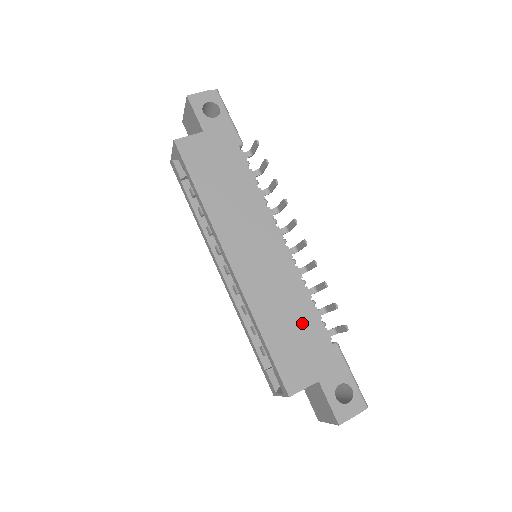
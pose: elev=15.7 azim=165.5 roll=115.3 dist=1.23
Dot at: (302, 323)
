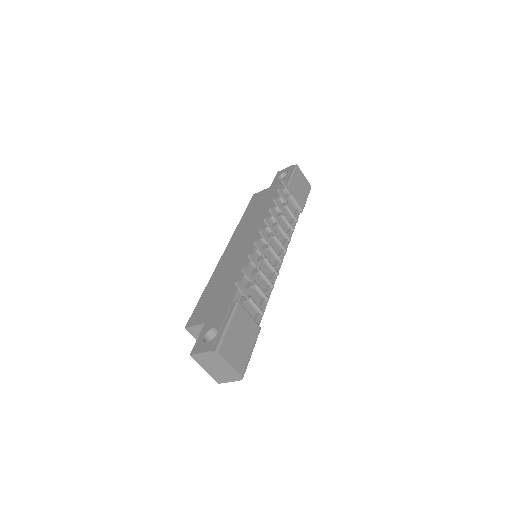
Dot at: (228, 285)
